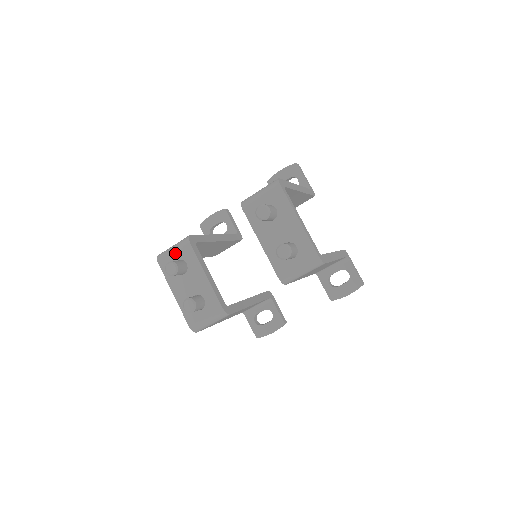
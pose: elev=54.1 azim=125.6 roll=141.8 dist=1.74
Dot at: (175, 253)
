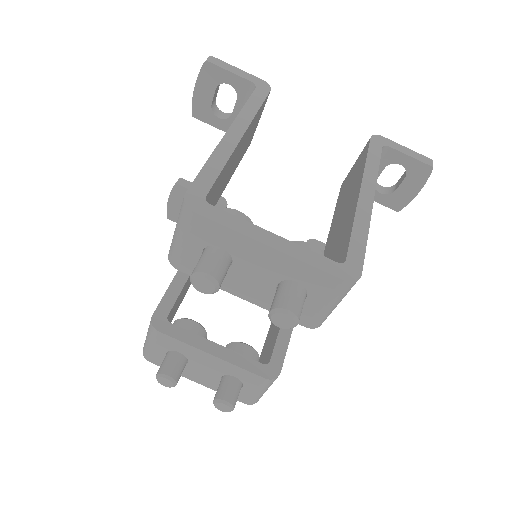
Dot at: (156, 347)
